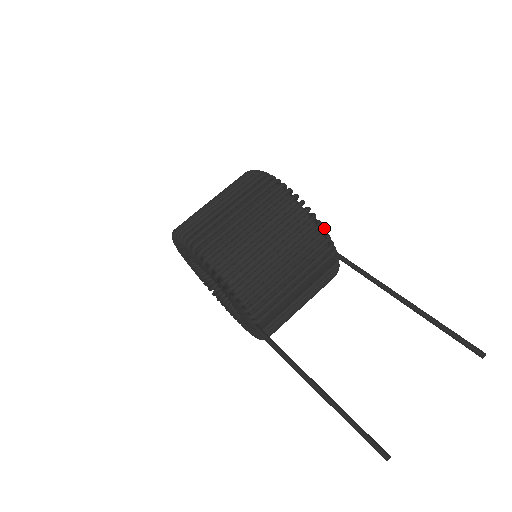
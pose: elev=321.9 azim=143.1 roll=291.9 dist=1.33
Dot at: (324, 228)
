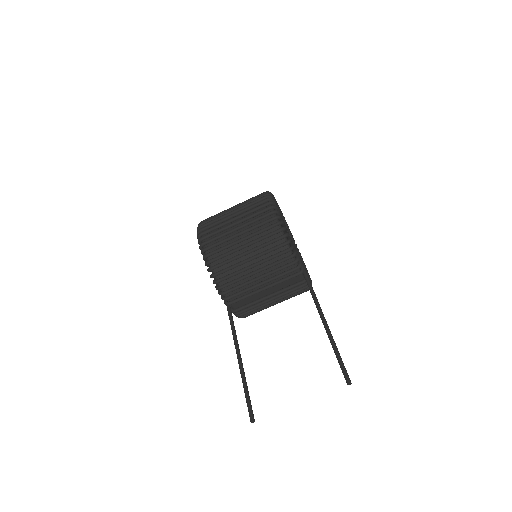
Dot at: (295, 252)
